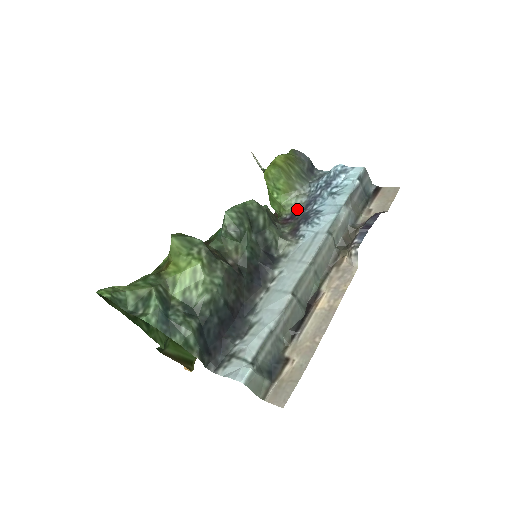
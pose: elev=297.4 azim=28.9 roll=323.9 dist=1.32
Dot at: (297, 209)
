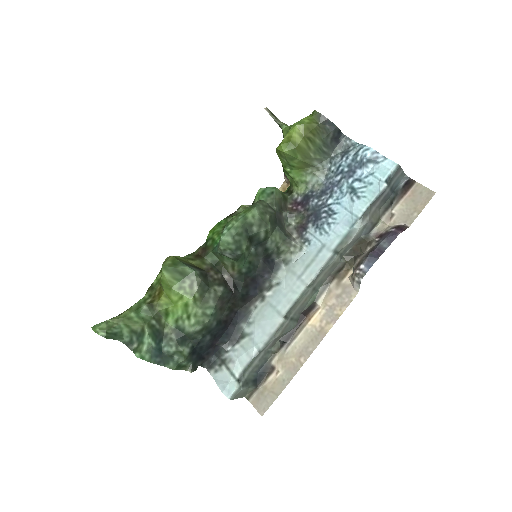
Dot at: (310, 192)
